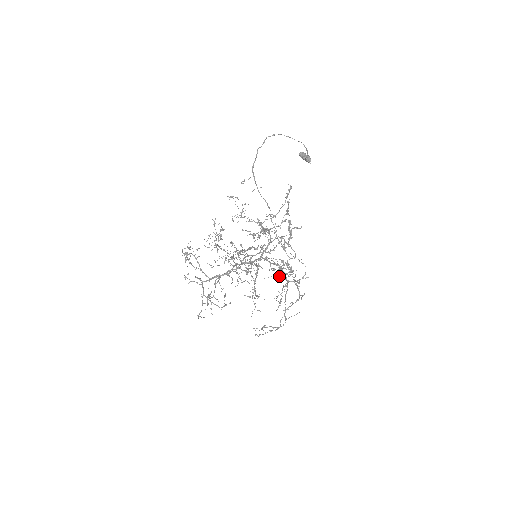
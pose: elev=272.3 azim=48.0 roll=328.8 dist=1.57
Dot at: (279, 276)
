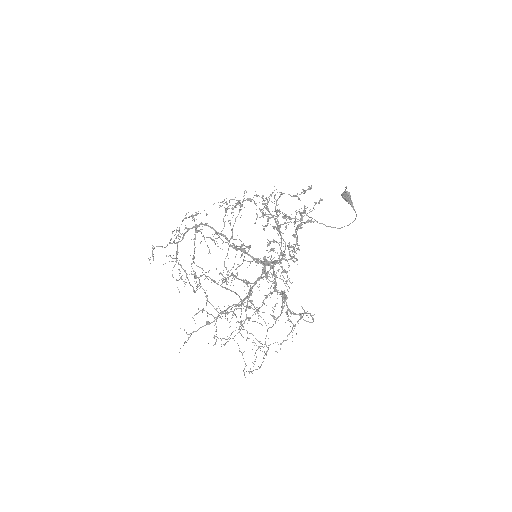
Dot at: (267, 275)
